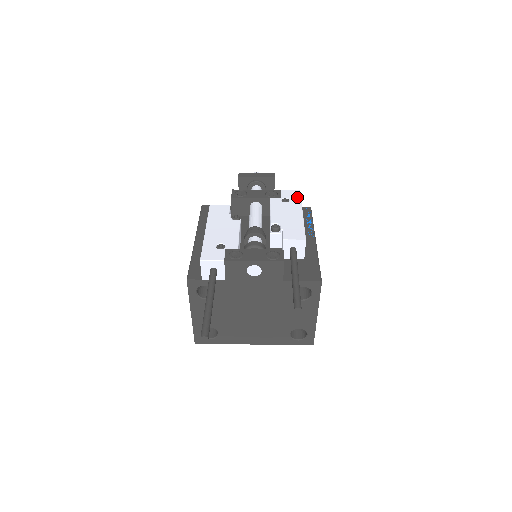
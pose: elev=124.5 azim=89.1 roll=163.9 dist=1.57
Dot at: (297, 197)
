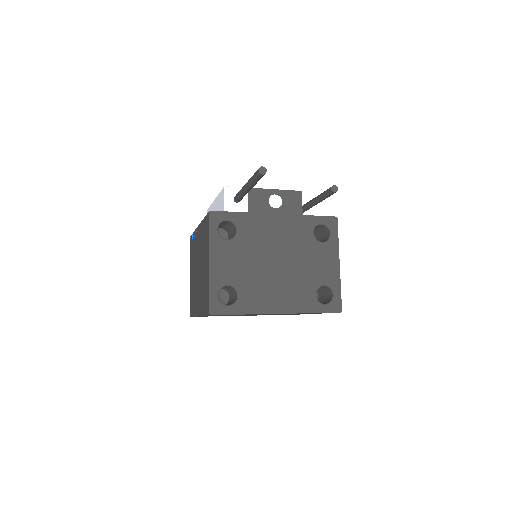
Dot at: occluded
